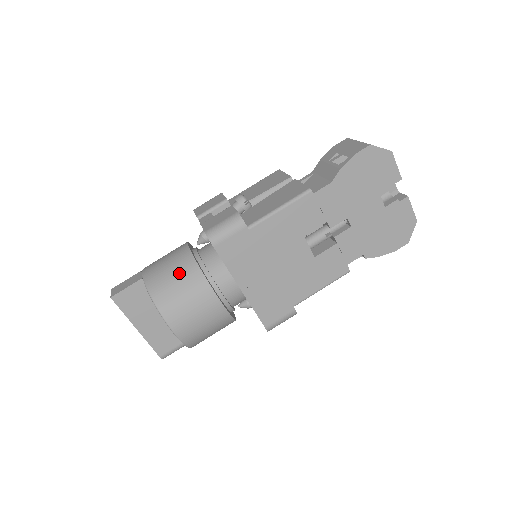
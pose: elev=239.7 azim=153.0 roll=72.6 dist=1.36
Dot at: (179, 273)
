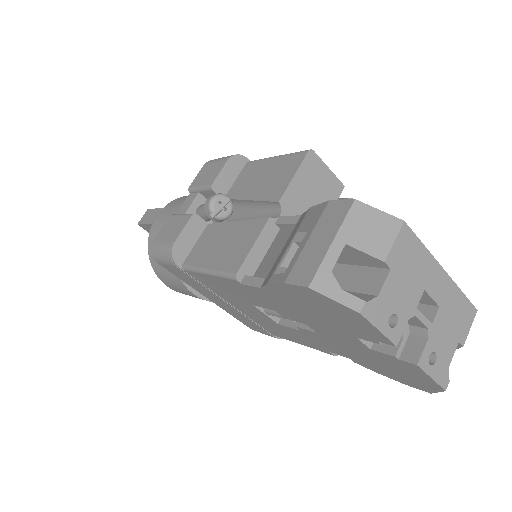
Dot at: occluded
